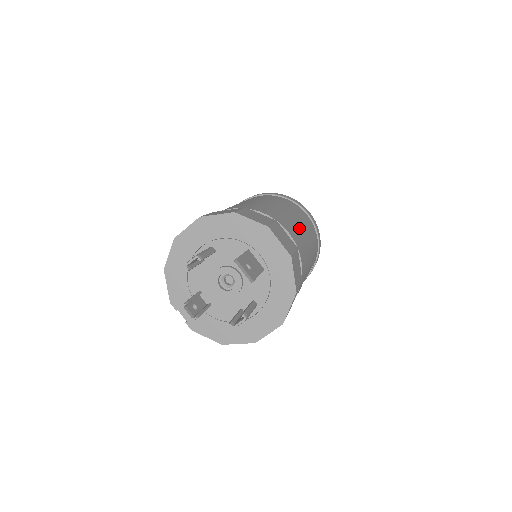
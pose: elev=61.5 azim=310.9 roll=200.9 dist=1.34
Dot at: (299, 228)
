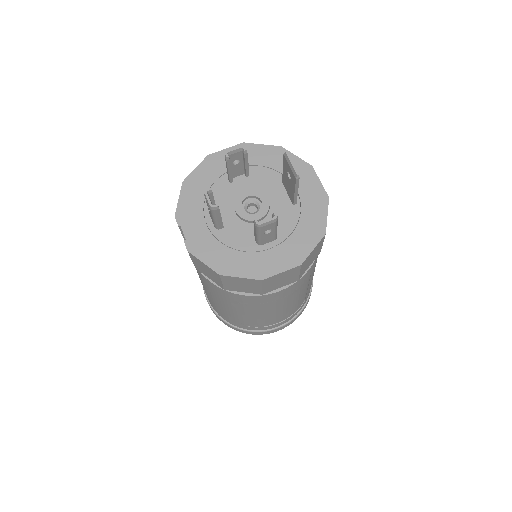
Dot at: occluded
